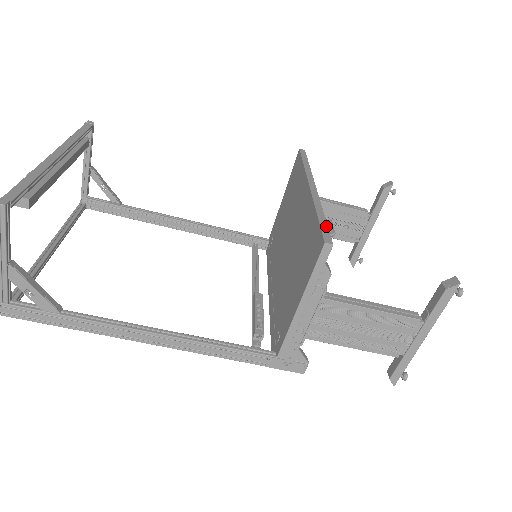
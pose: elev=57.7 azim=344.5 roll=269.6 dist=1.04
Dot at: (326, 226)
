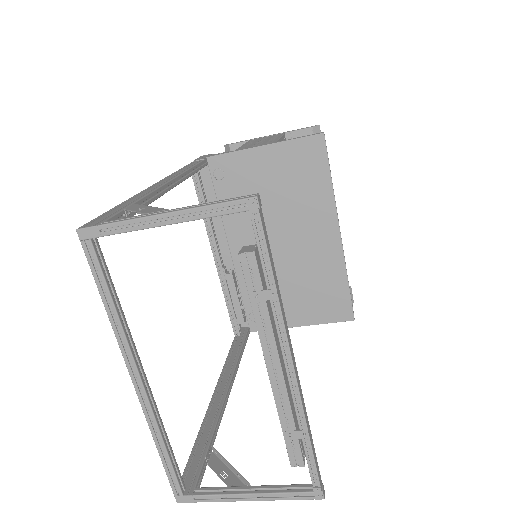
Dot at: (351, 297)
